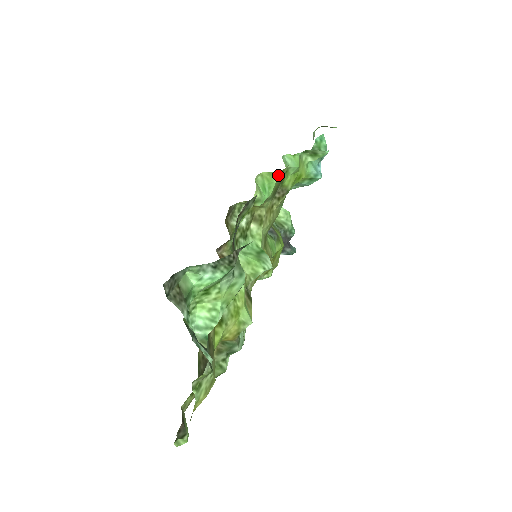
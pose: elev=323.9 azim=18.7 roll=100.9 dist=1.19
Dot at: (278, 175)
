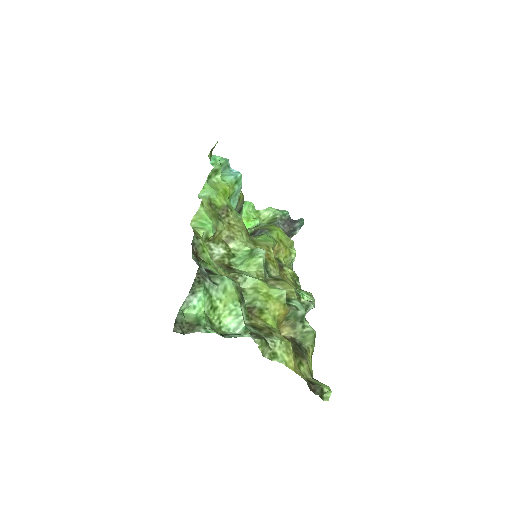
Dot at: (202, 209)
